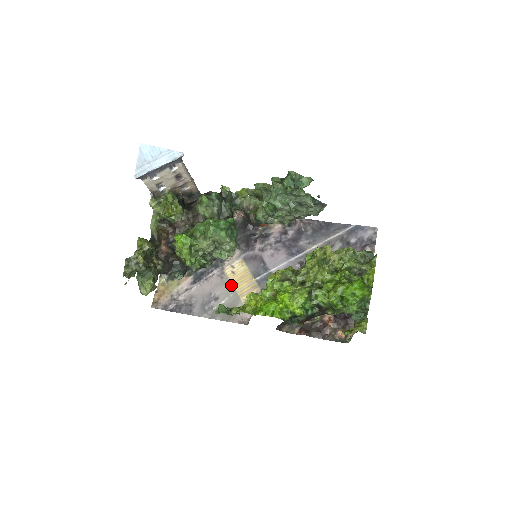
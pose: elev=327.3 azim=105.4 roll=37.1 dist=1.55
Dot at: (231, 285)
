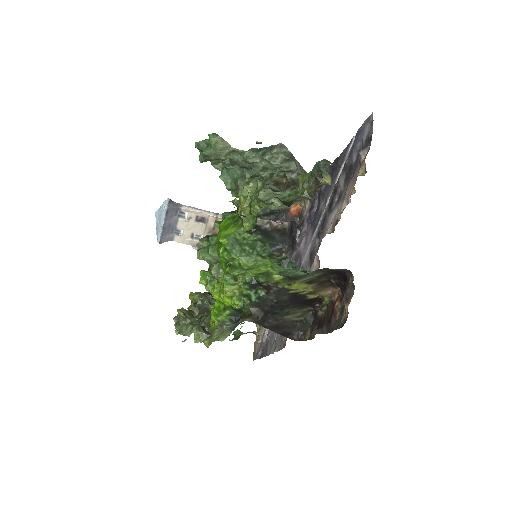
Dot at: occluded
